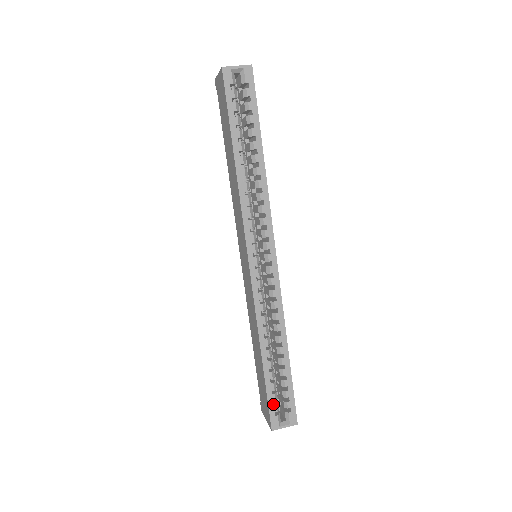
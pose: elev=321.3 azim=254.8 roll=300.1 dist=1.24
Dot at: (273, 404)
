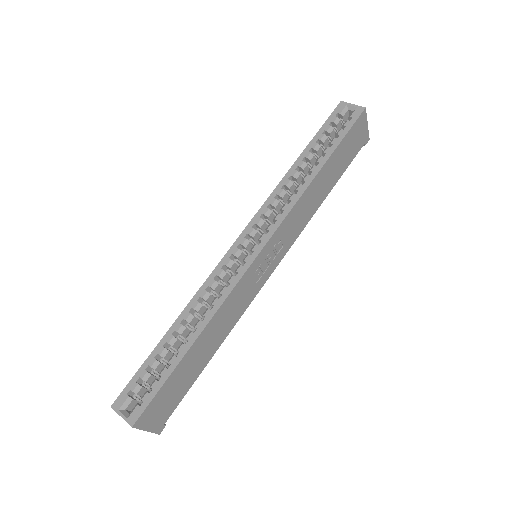
Dot at: (137, 380)
